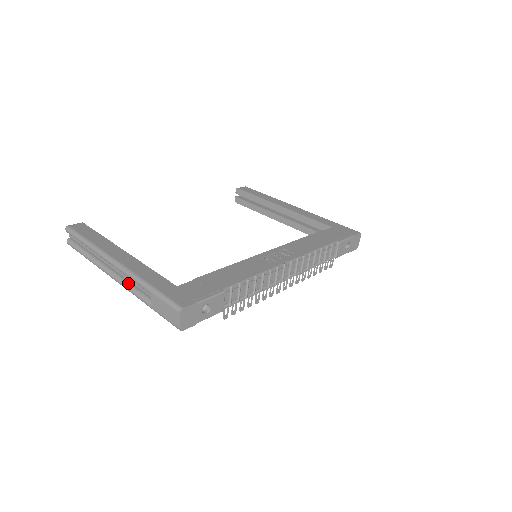
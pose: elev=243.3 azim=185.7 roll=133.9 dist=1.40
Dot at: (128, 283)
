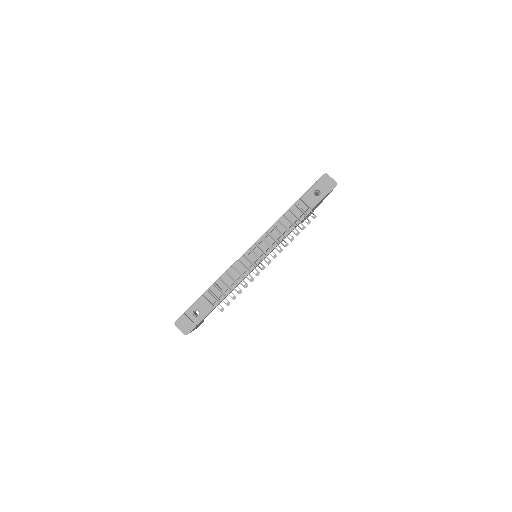
Dot at: occluded
